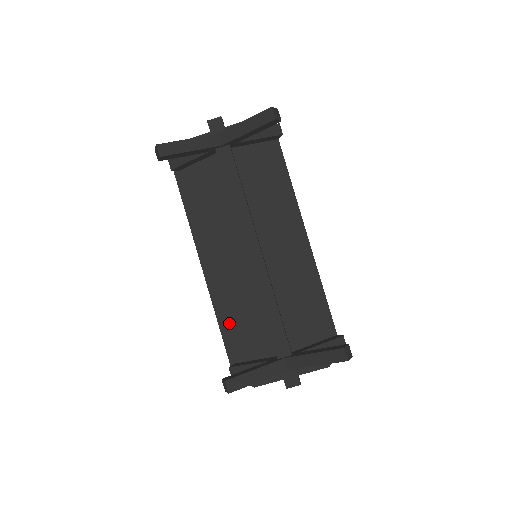
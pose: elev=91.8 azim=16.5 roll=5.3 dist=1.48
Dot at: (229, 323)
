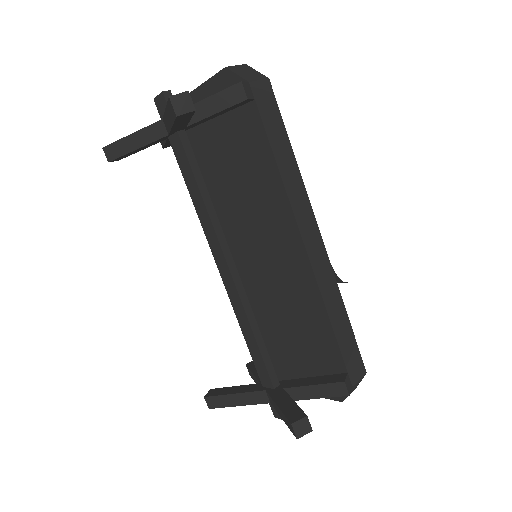
Dot at: occluded
